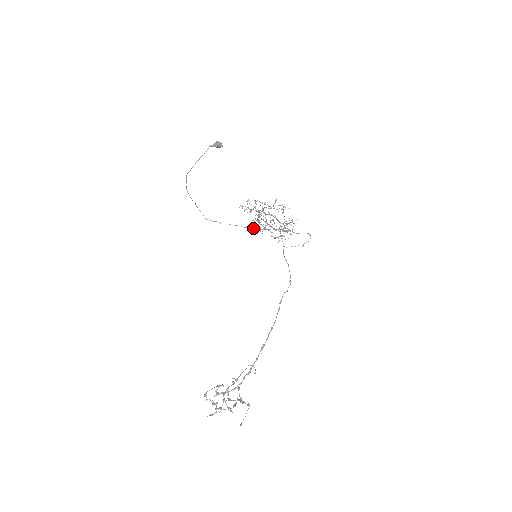
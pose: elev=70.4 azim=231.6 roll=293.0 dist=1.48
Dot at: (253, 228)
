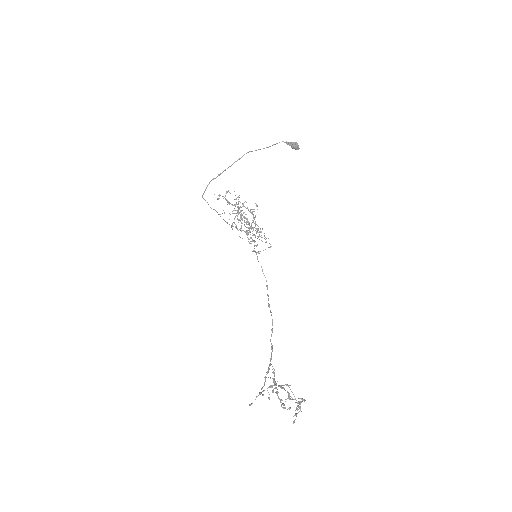
Dot at: occluded
